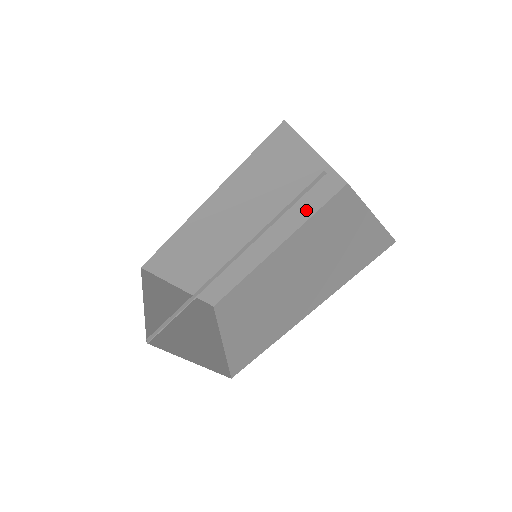
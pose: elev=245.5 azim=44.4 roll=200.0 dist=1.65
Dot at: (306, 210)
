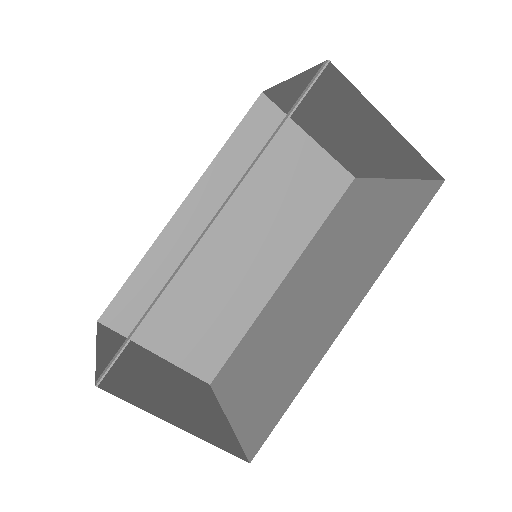
Dot at: (311, 218)
